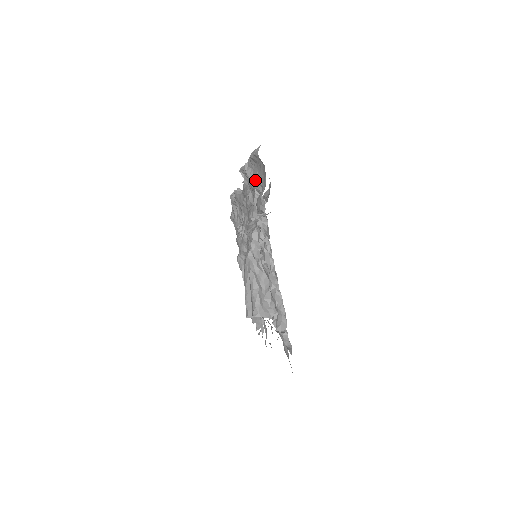
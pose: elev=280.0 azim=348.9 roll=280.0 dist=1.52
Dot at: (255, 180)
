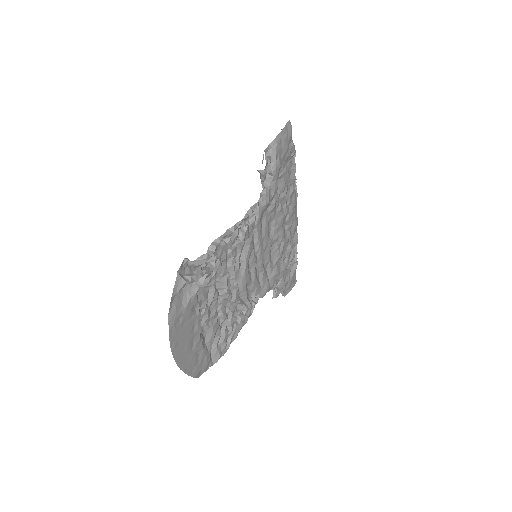
Dot at: occluded
